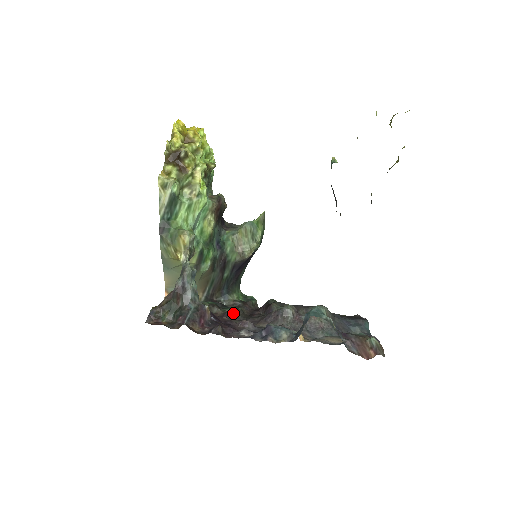
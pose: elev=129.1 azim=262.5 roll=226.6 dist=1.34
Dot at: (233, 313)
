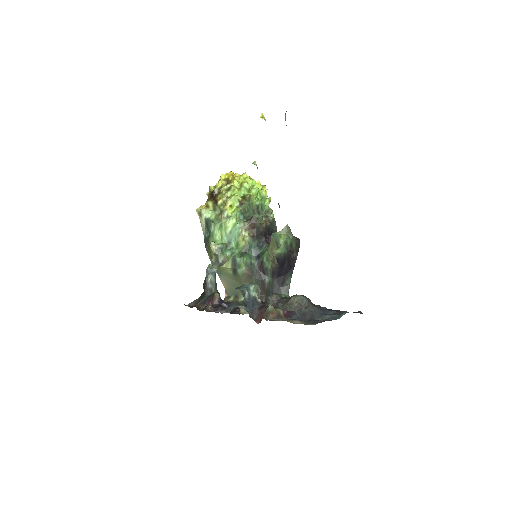
Dot at: occluded
